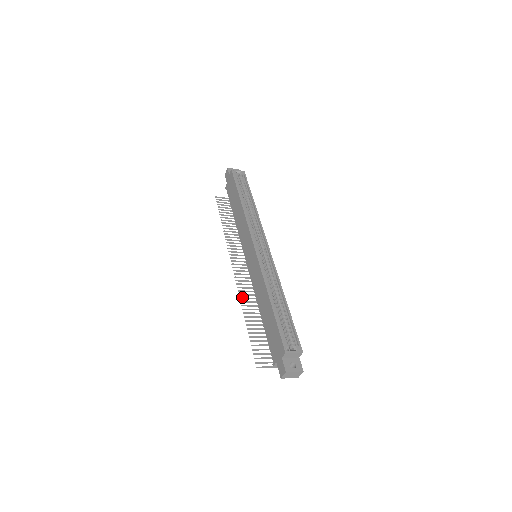
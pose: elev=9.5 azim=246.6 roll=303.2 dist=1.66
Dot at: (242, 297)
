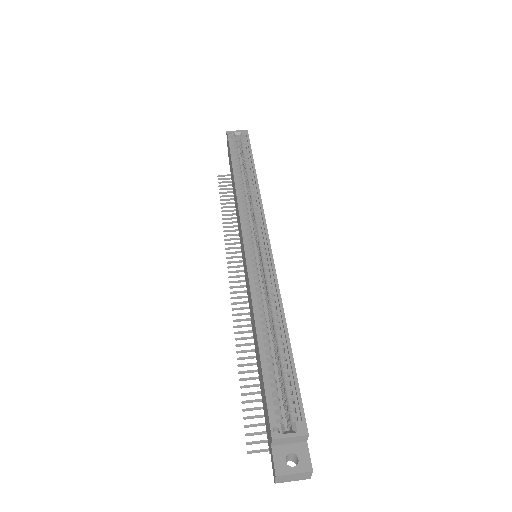
Dot at: (237, 325)
